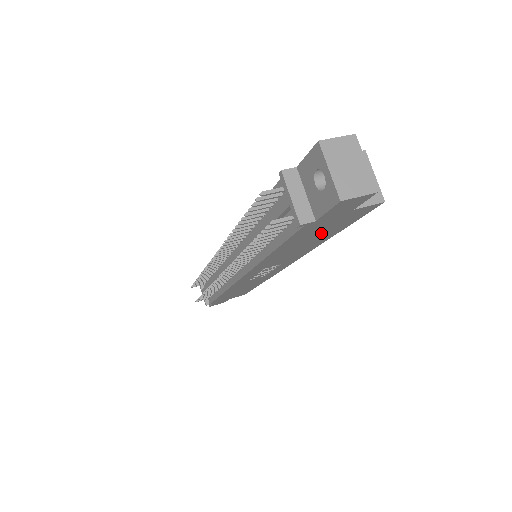
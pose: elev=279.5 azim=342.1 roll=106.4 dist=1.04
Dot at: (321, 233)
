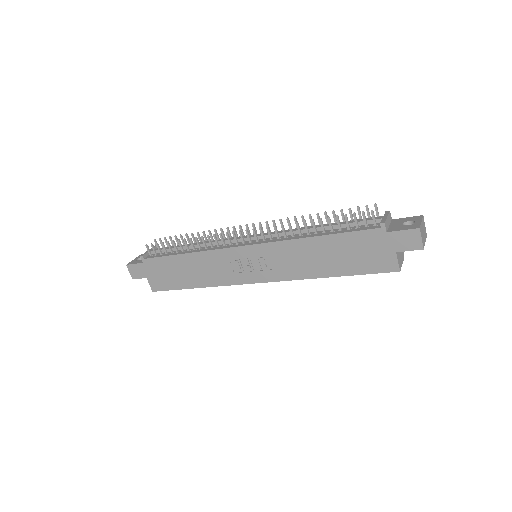
Dot at: (350, 257)
